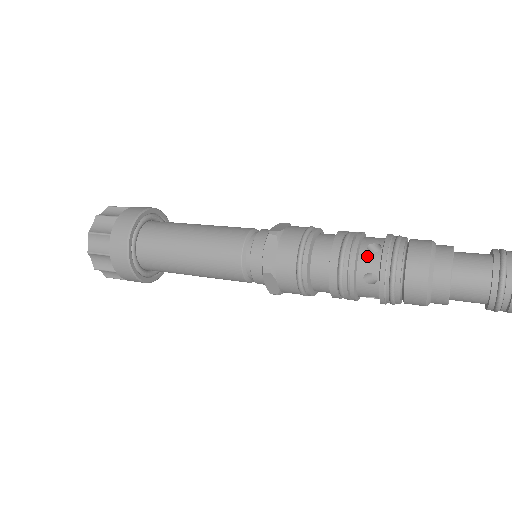
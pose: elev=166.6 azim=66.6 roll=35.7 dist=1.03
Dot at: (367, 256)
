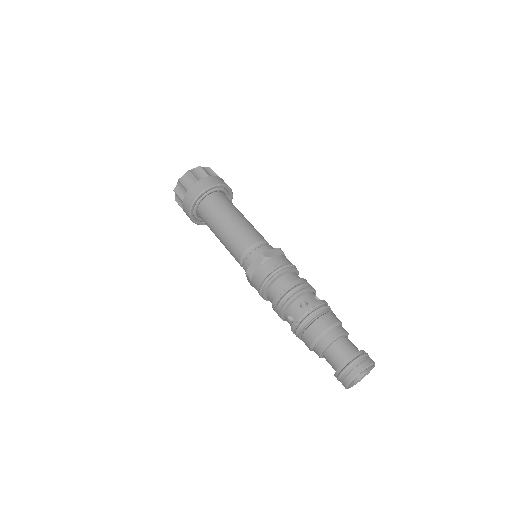
Dot at: (287, 320)
